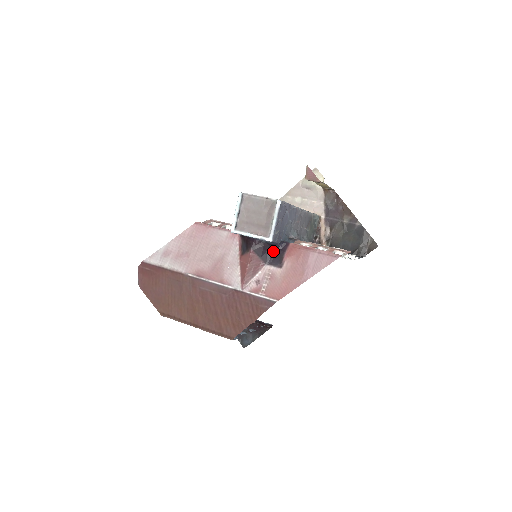
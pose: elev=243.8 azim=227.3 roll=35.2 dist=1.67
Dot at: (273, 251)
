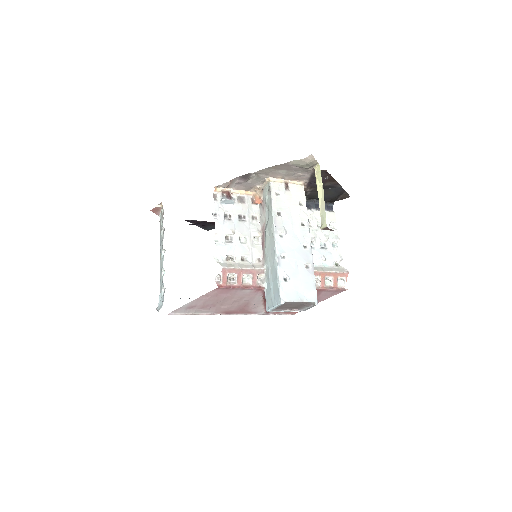
Dot at: occluded
